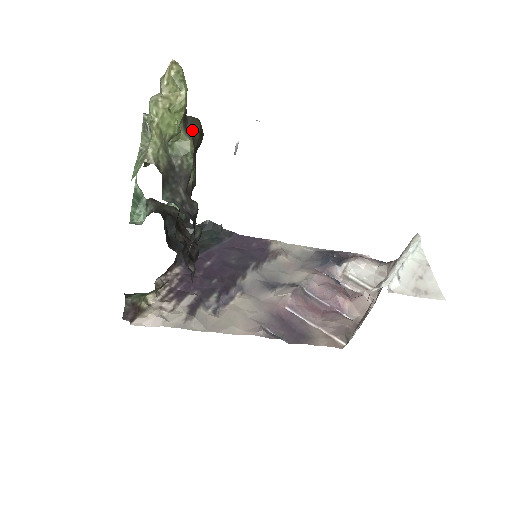
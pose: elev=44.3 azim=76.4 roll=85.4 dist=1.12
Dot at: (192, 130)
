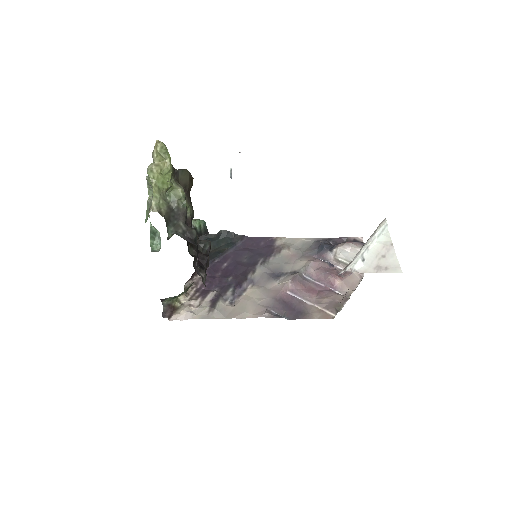
Dot at: (183, 179)
